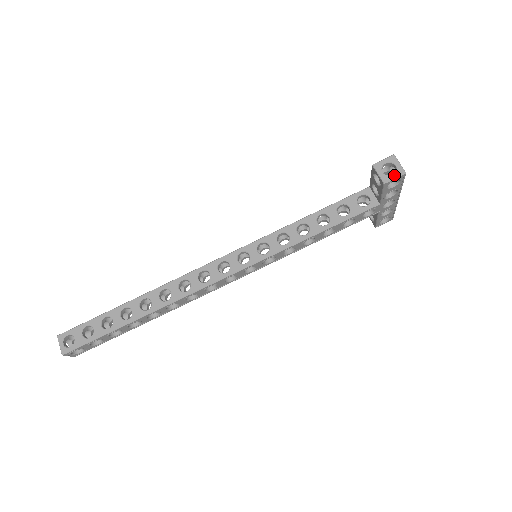
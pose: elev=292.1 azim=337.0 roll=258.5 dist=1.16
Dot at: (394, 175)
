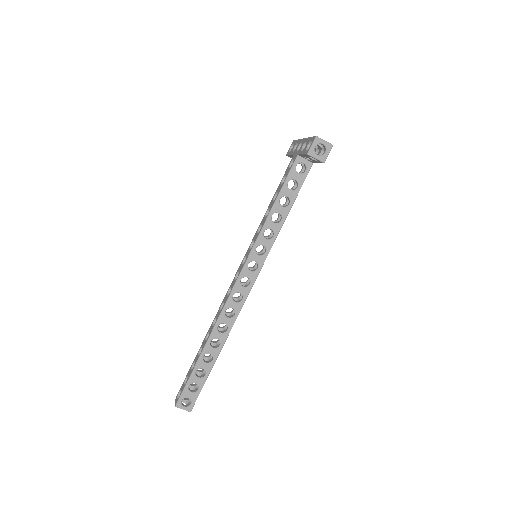
Dot at: (327, 152)
